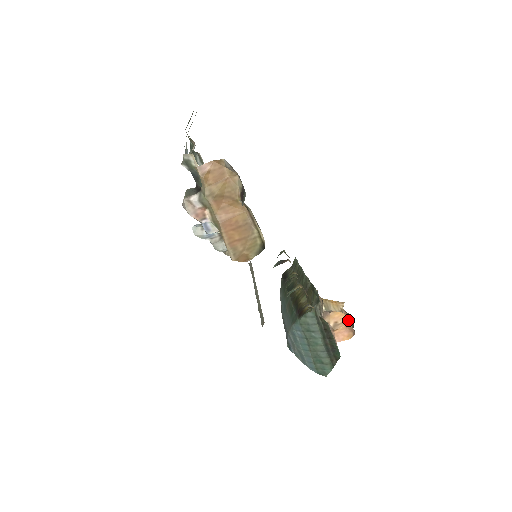
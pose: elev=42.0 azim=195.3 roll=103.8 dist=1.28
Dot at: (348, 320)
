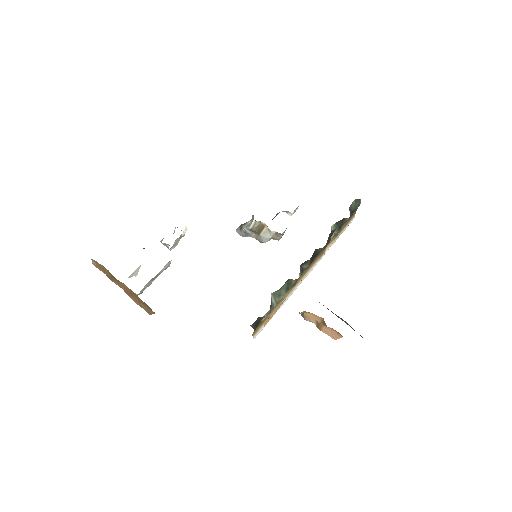
Dot at: (323, 320)
